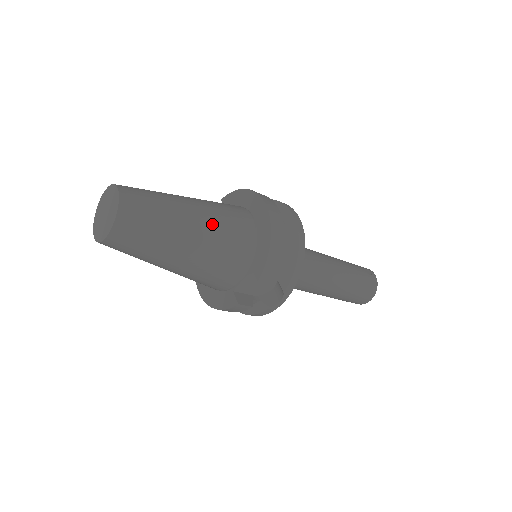
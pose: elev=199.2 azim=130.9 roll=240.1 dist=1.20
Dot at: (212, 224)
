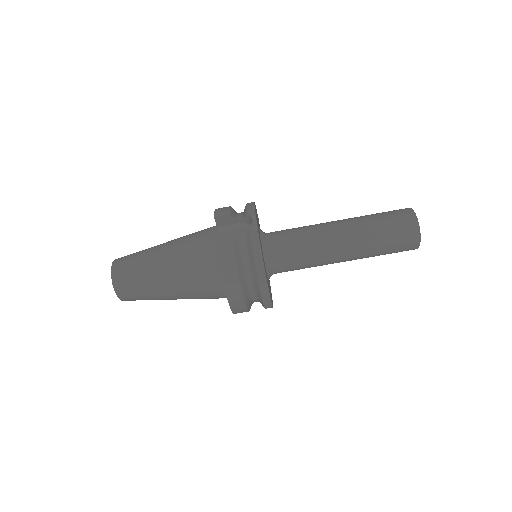
Dot at: occluded
